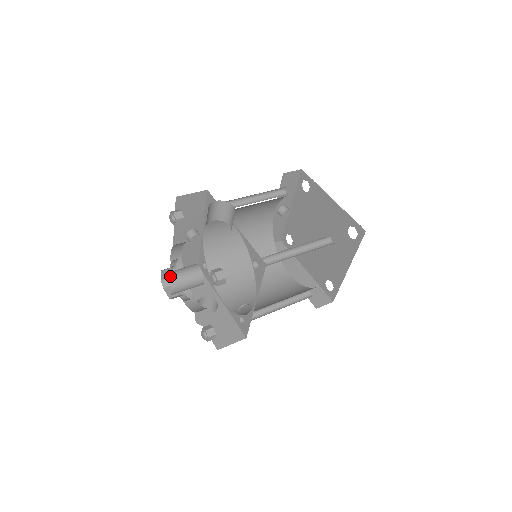
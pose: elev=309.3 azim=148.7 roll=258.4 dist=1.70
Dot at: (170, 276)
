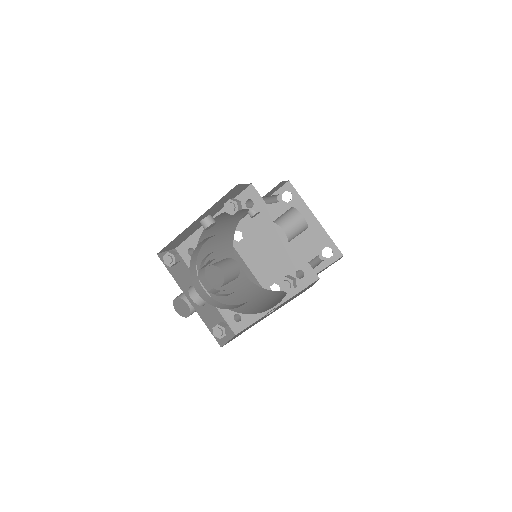
Dot at: (223, 270)
